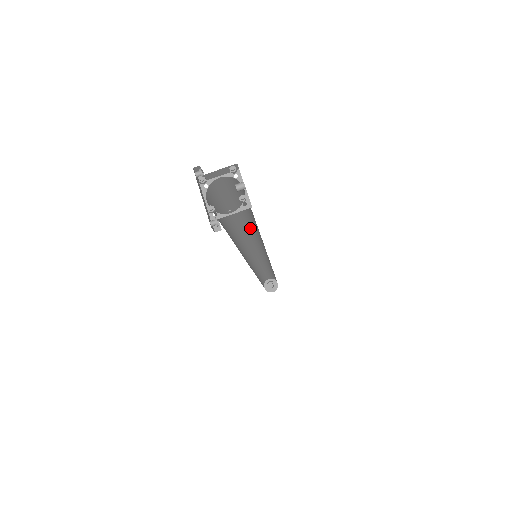
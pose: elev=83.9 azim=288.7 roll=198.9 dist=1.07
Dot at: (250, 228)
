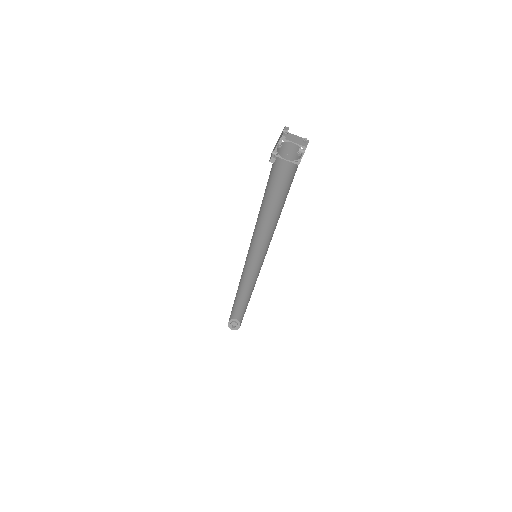
Dot at: (272, 221)
